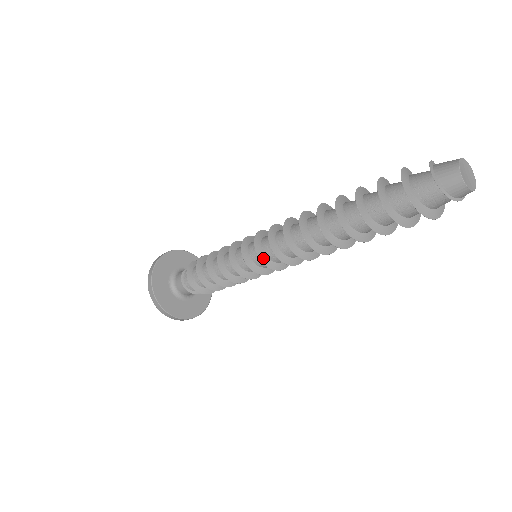
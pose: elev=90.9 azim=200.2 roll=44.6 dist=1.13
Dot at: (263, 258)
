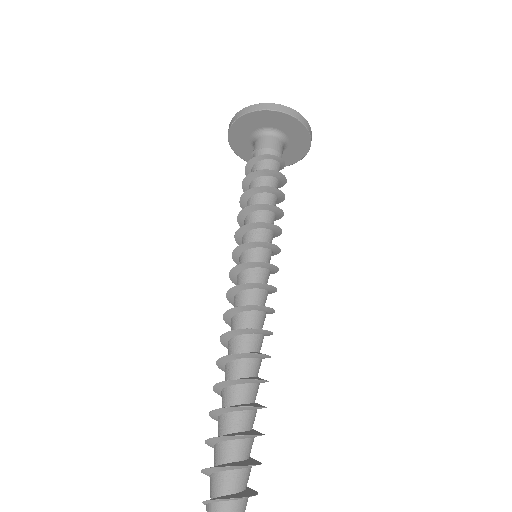
Dot at: occluded
